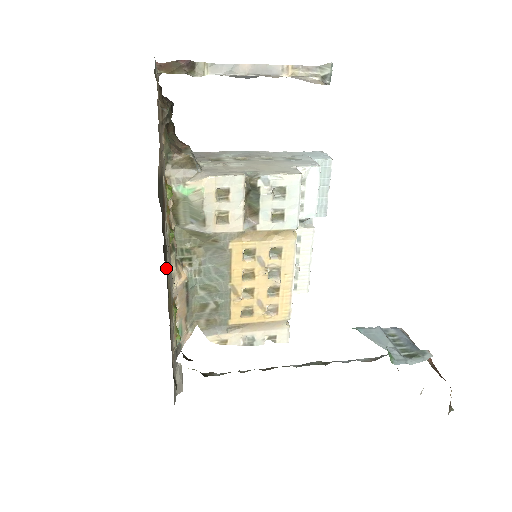
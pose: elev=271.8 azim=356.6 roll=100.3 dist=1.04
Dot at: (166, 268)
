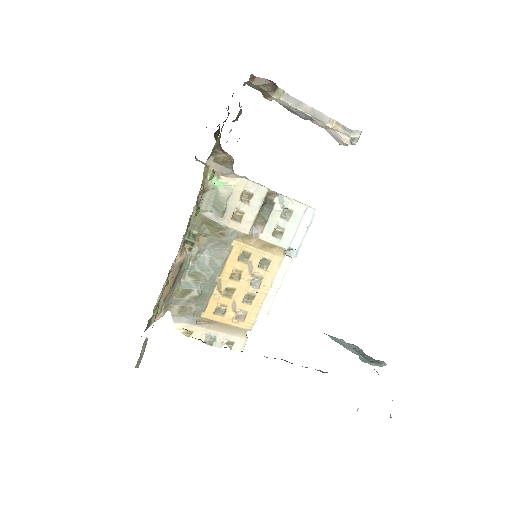
Dot at: occluded
